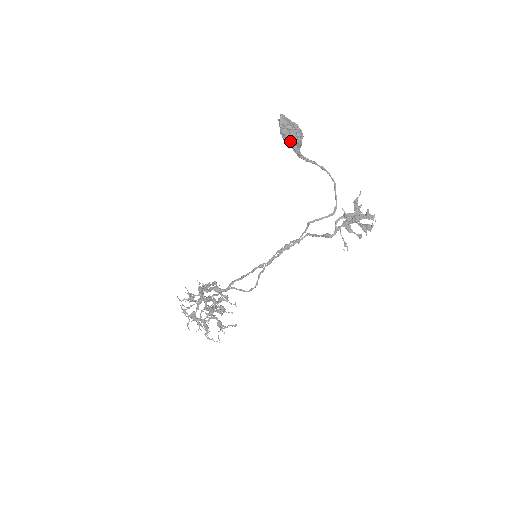
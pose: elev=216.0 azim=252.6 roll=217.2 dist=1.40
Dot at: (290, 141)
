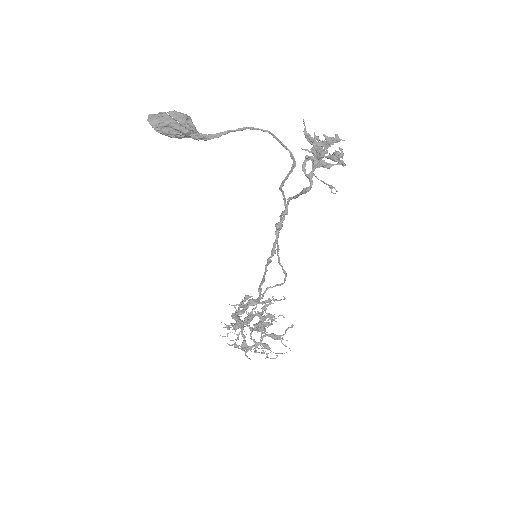
Dot at: (180, 135)
